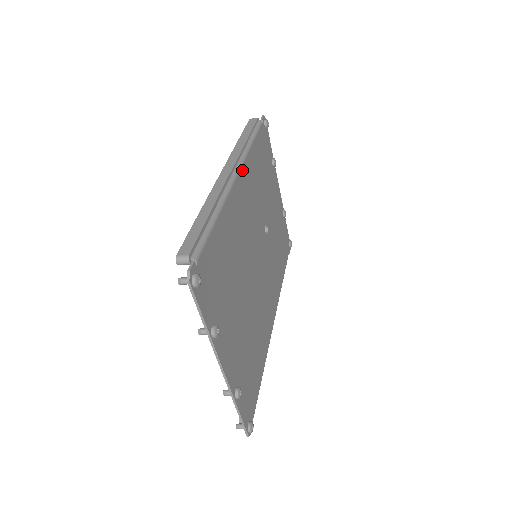
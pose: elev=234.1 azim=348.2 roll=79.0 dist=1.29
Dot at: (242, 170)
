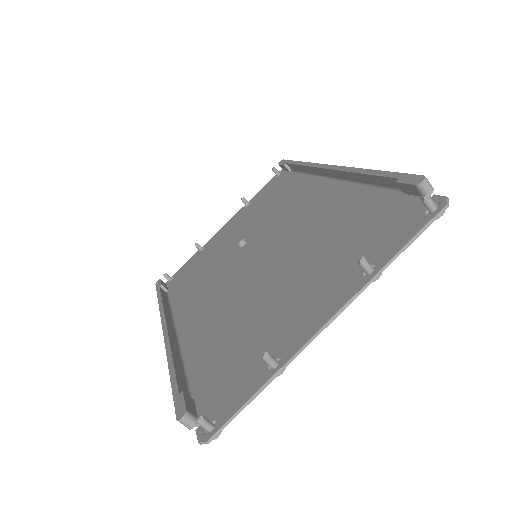
Dot at: occluded
